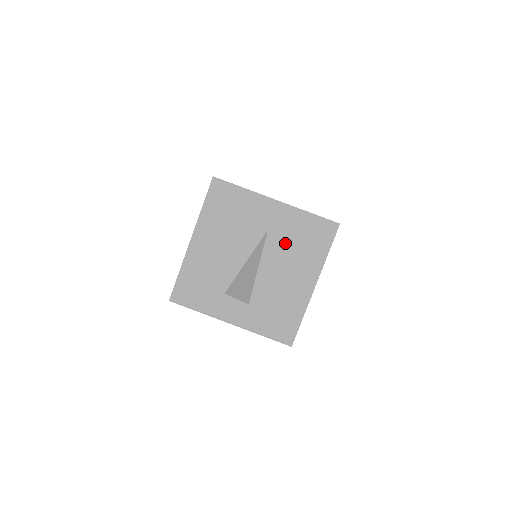
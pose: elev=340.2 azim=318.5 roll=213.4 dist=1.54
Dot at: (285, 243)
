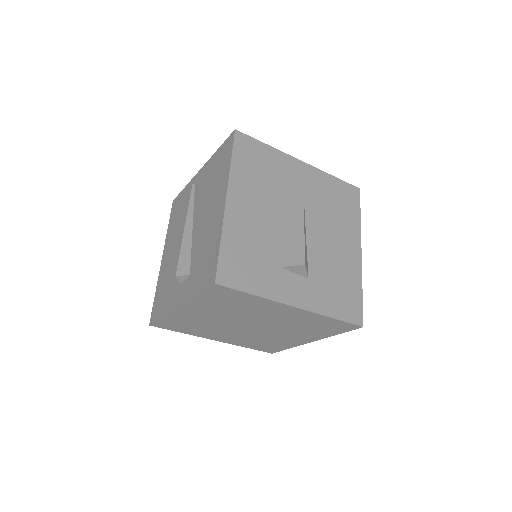
Dot at: (322, 206)
